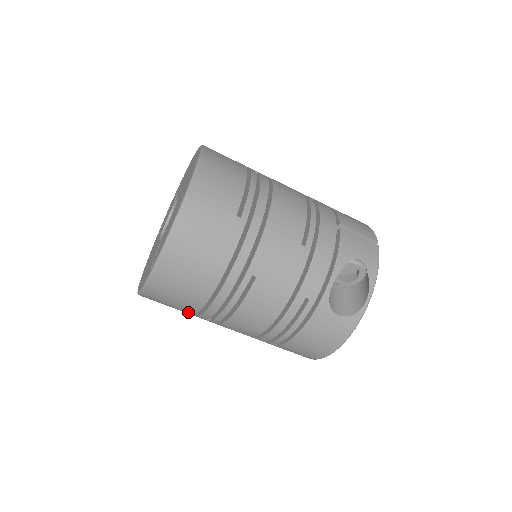
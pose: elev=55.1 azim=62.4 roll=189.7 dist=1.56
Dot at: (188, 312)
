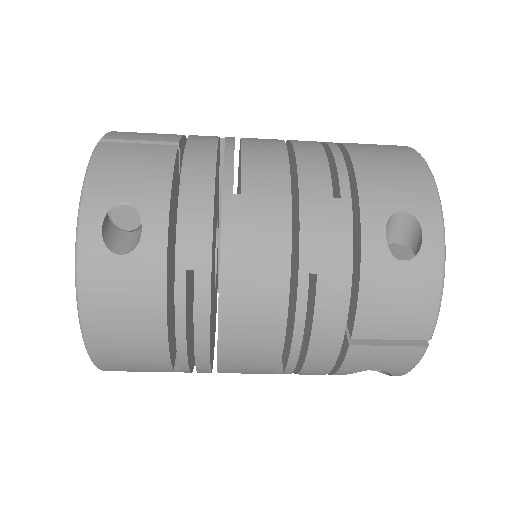
Dot at: occluded
